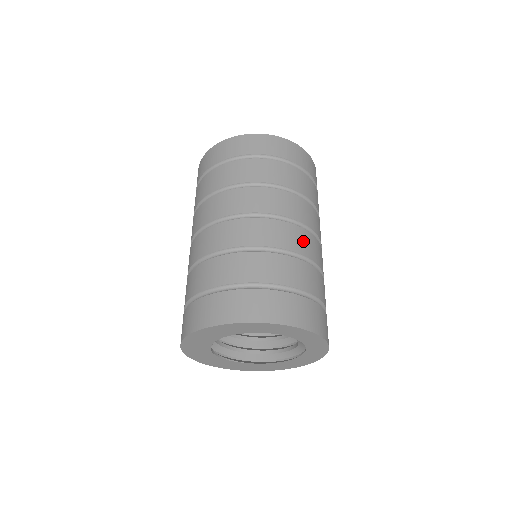
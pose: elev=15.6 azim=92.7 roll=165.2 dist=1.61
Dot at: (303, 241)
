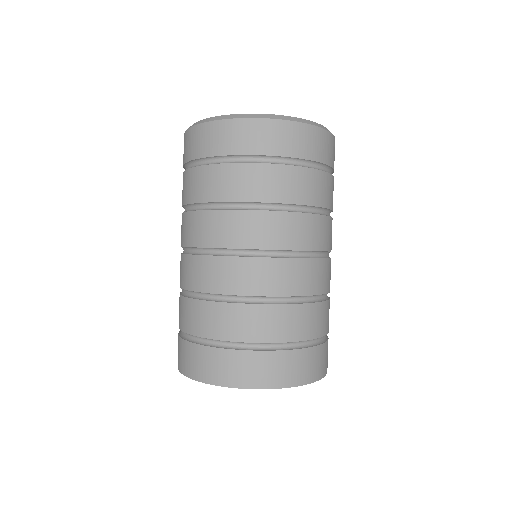
Dot at: (255, 276)
